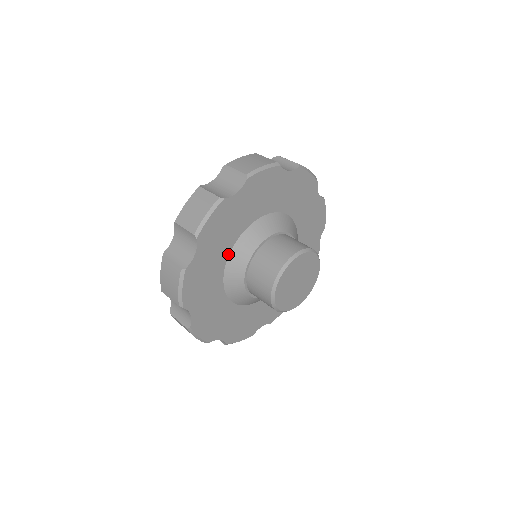
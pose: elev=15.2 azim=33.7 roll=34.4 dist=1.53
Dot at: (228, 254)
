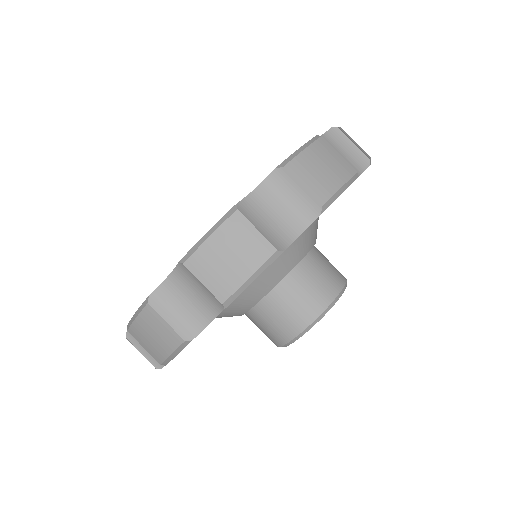
Dot at: occluded
